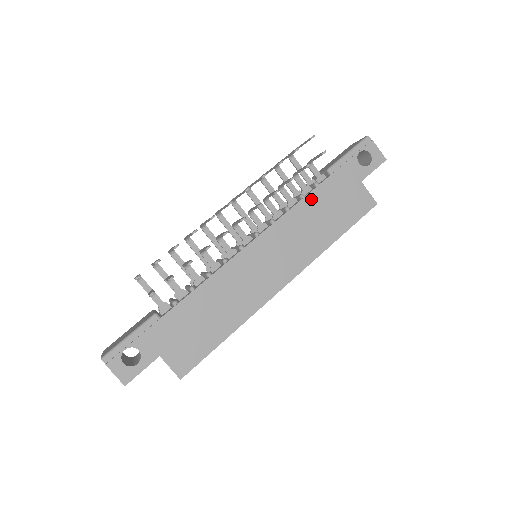
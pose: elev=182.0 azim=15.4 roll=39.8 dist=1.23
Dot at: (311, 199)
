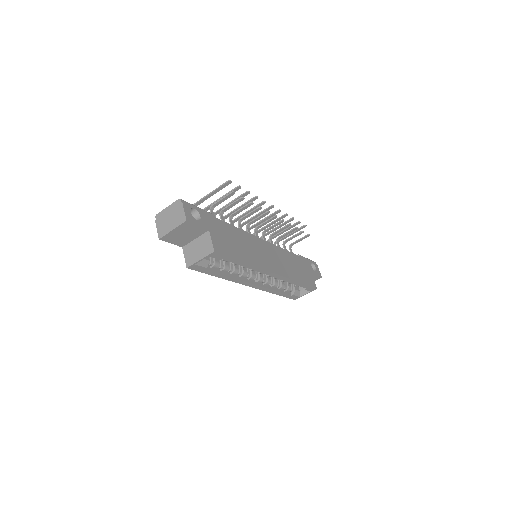
Dot at: (291, 255)
